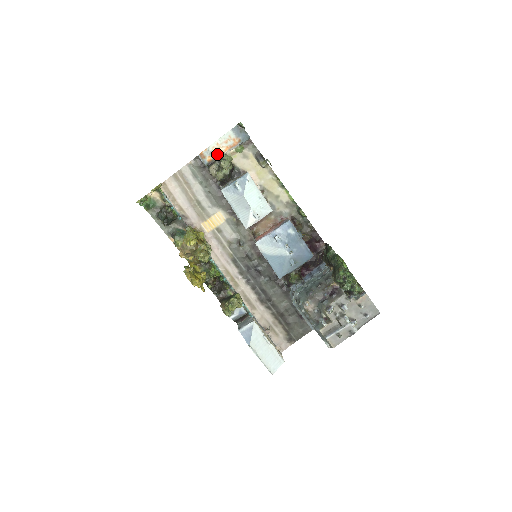
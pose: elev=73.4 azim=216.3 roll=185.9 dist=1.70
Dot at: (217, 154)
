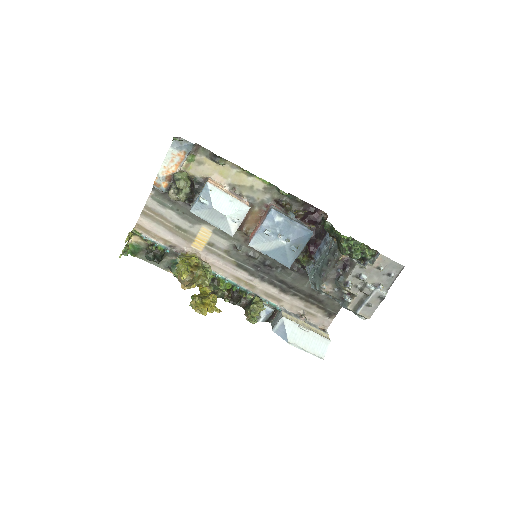
Dot at: (170, 176)
